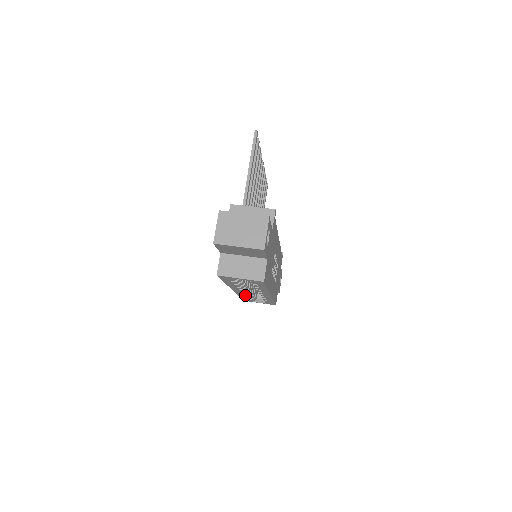
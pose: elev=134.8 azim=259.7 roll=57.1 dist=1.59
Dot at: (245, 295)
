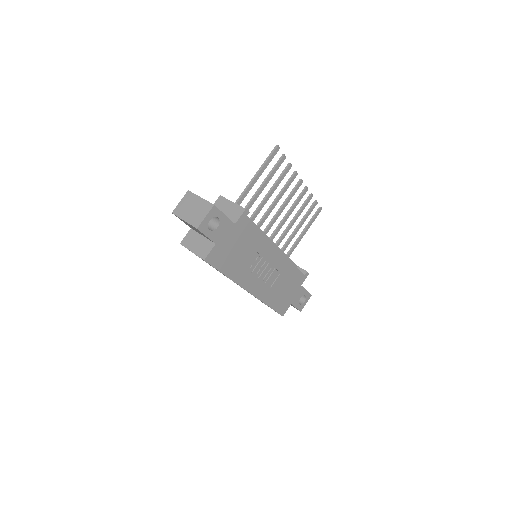
Dot at: (244, 289)
